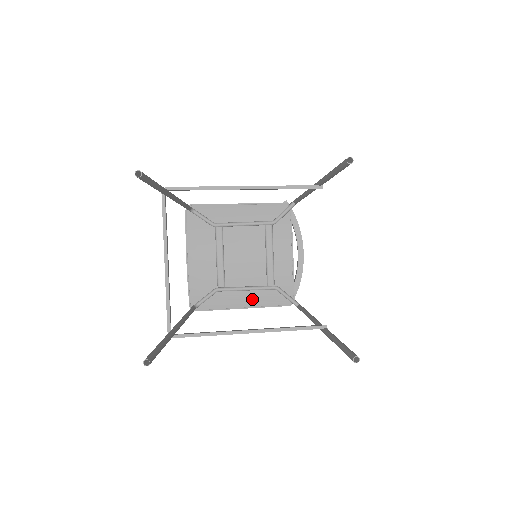
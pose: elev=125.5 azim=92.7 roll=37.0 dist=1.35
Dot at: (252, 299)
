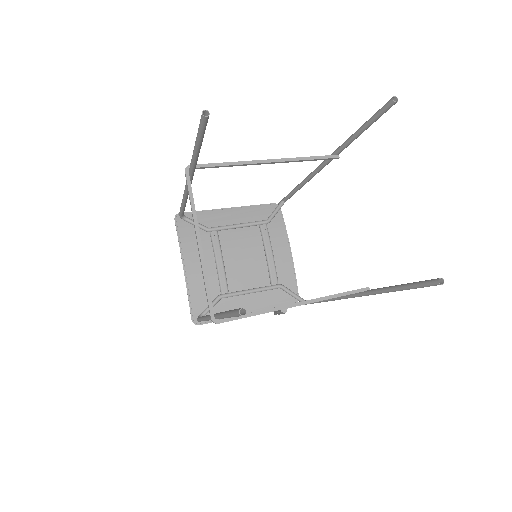
Dot at: (257, 302)
